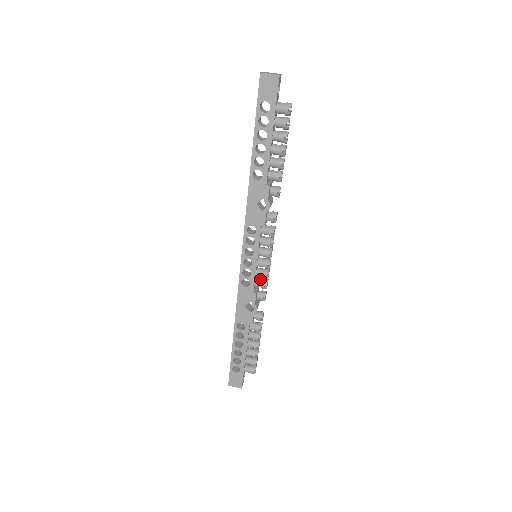
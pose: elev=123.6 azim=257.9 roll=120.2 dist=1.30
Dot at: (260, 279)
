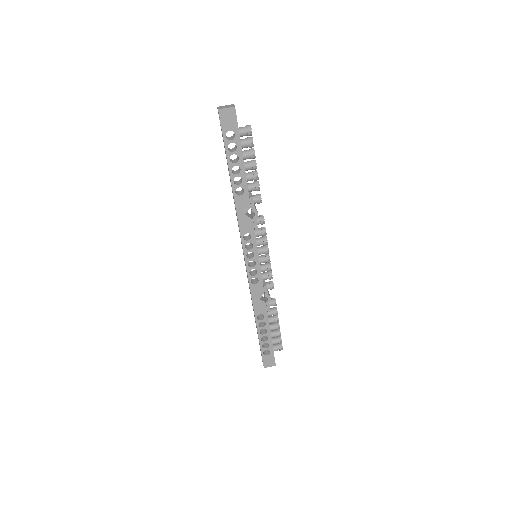
Dot at: (265, 273)
